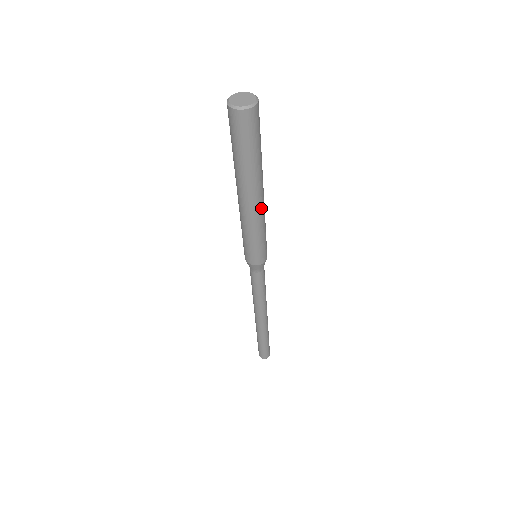
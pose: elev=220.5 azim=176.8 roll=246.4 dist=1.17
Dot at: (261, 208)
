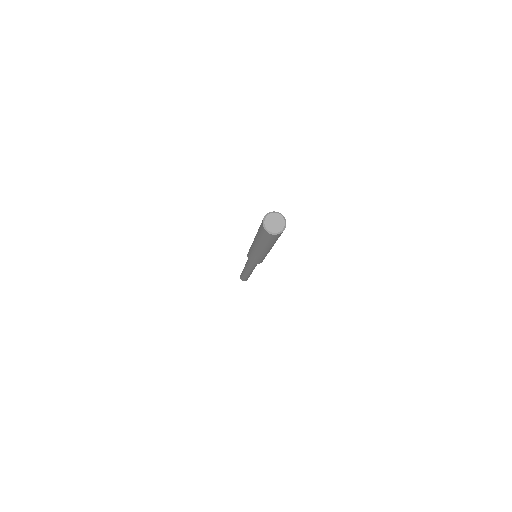
Dot at: (269, 251)
